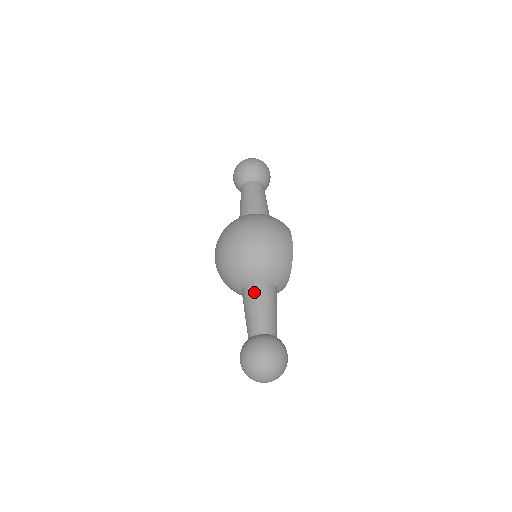
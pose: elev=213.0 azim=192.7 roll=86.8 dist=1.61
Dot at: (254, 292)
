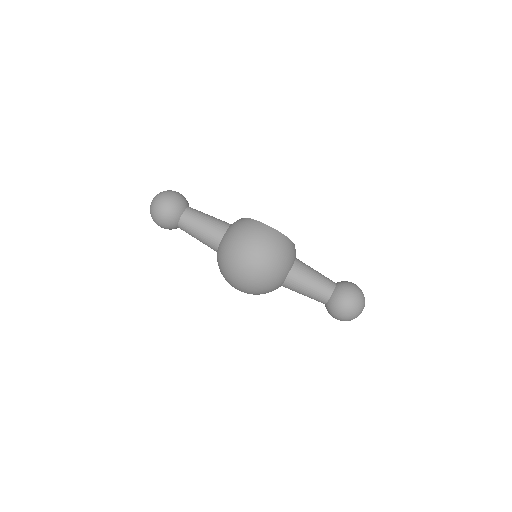
Dot at: (294, 282)
